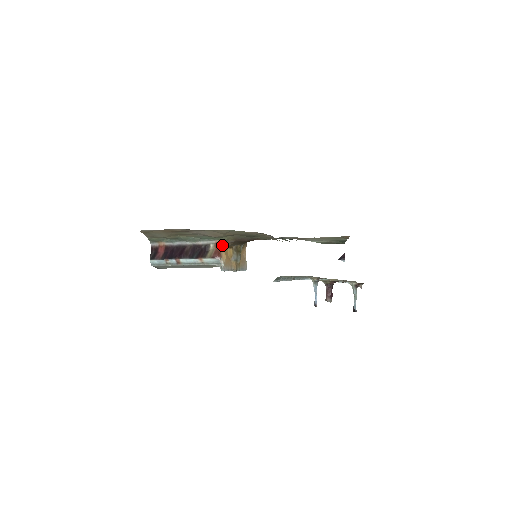
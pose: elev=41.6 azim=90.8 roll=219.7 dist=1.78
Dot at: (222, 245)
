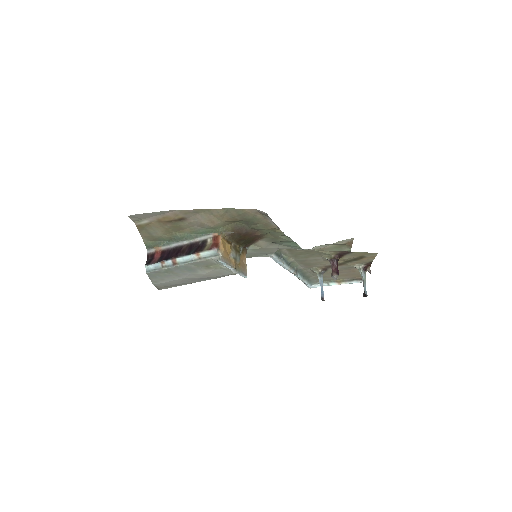
Dot at: (220, 237)
